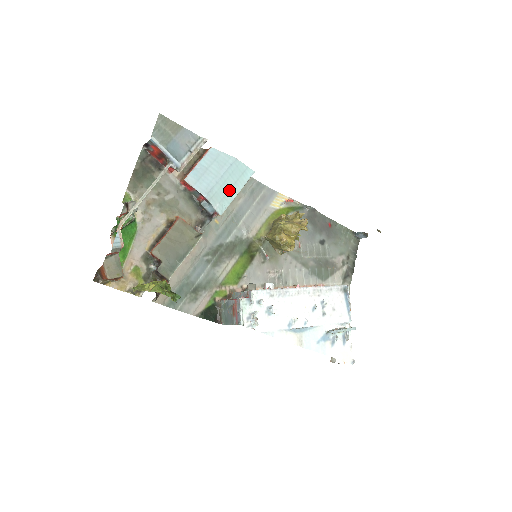
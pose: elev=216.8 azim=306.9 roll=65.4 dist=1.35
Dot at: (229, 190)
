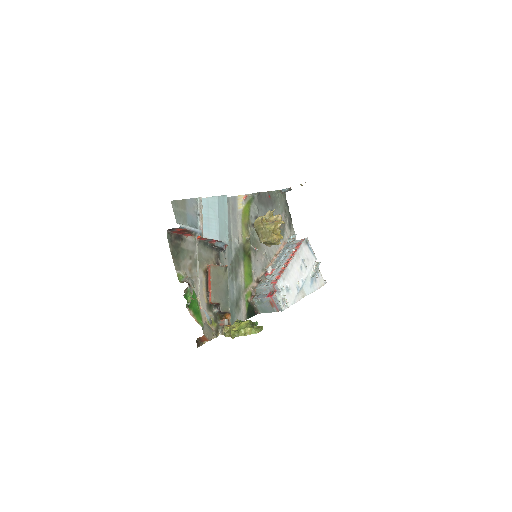
Dot at: (224, 223)
